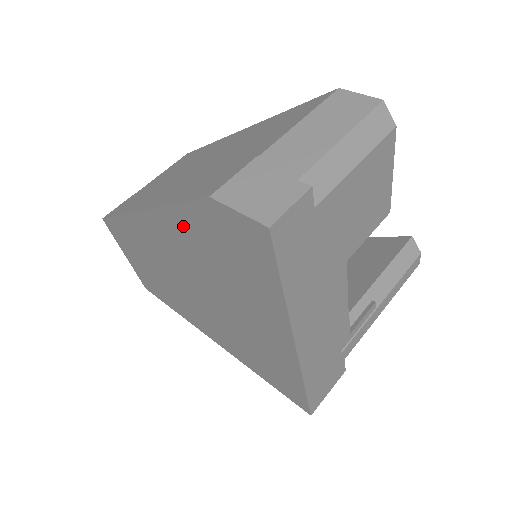
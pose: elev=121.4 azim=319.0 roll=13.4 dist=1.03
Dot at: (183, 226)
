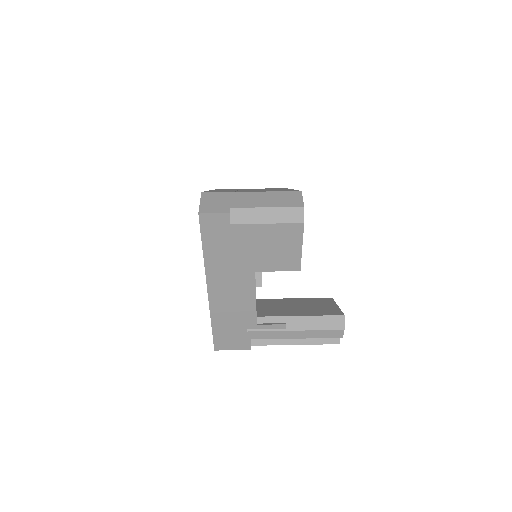
Dot at: occluded
